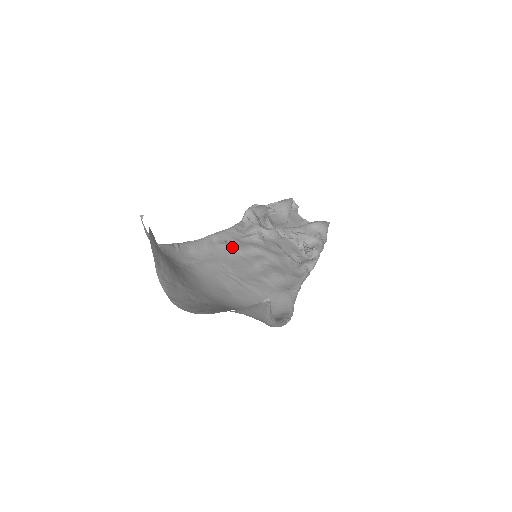
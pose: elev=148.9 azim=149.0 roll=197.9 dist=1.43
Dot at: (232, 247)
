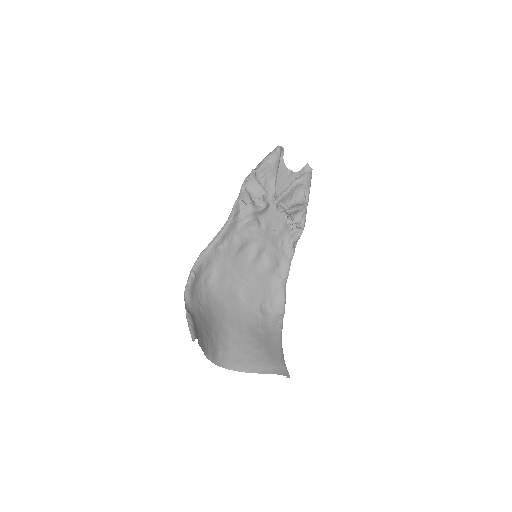
Dot at: (234, 246)
